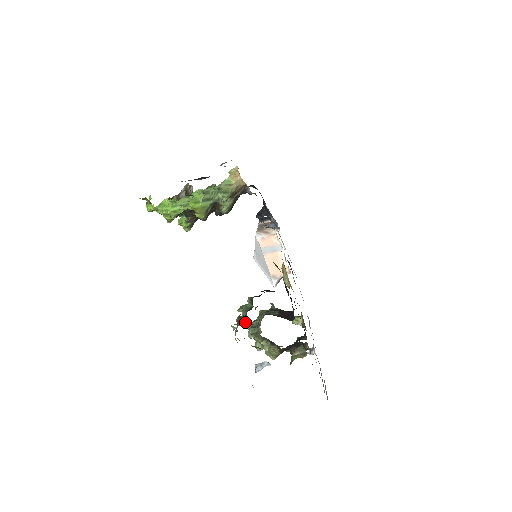
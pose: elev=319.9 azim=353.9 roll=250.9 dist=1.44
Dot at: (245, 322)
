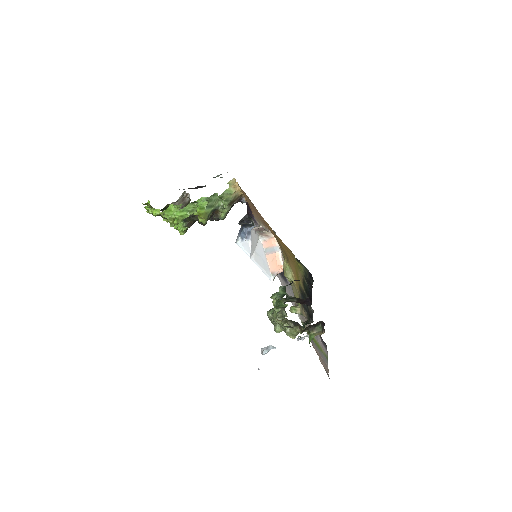
Dot at: (285, 305)
